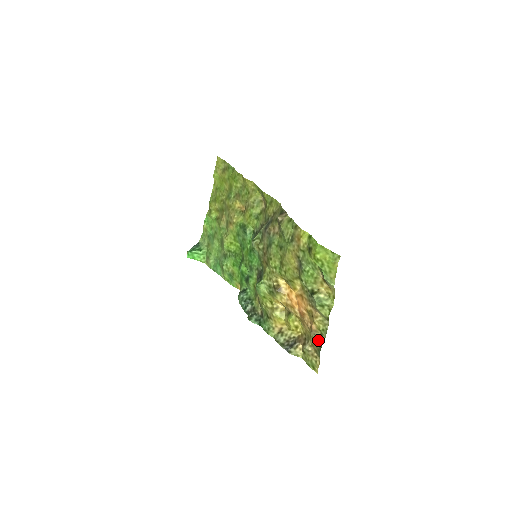
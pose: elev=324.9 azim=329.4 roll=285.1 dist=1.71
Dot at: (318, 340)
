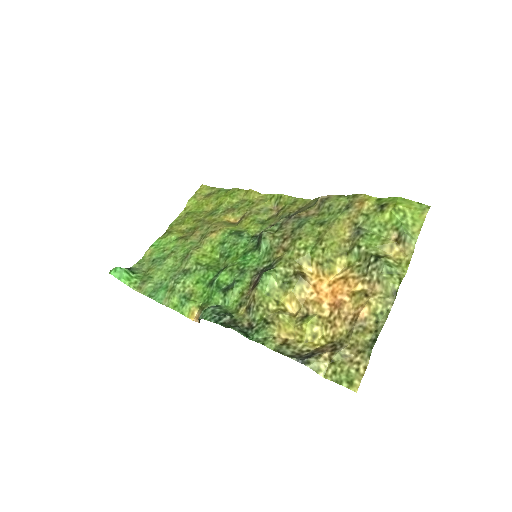
Dot at: (368, 332)
